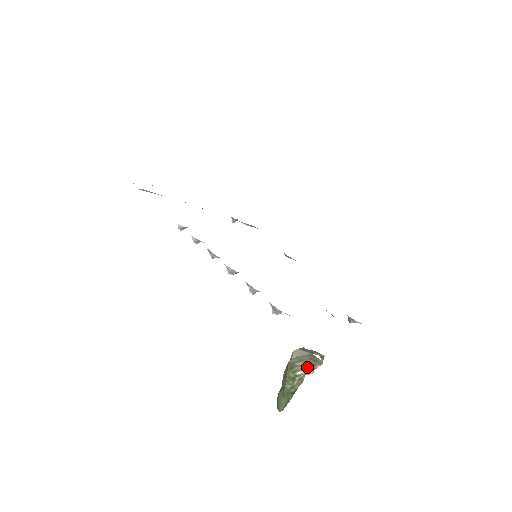
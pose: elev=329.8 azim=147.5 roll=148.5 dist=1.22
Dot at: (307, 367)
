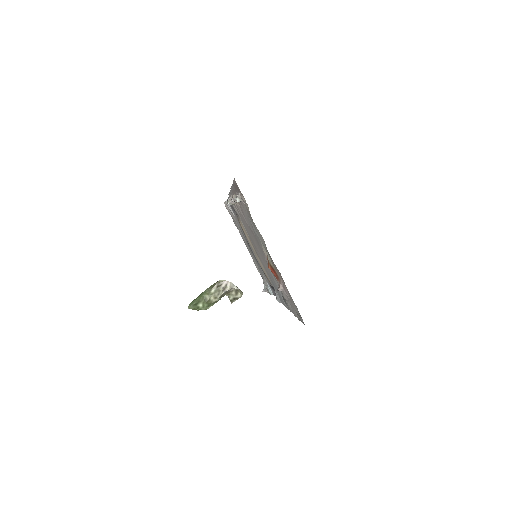
Dot at: occluded
